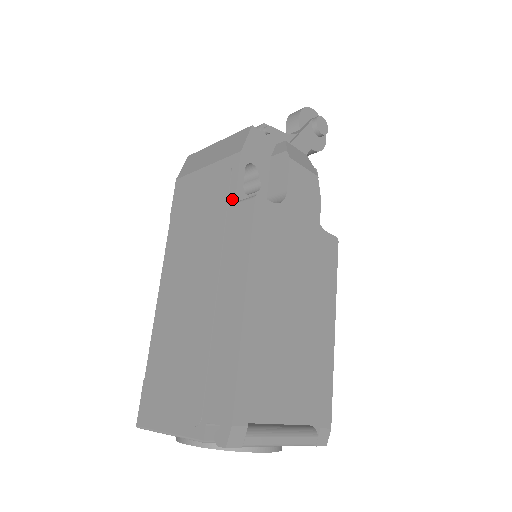
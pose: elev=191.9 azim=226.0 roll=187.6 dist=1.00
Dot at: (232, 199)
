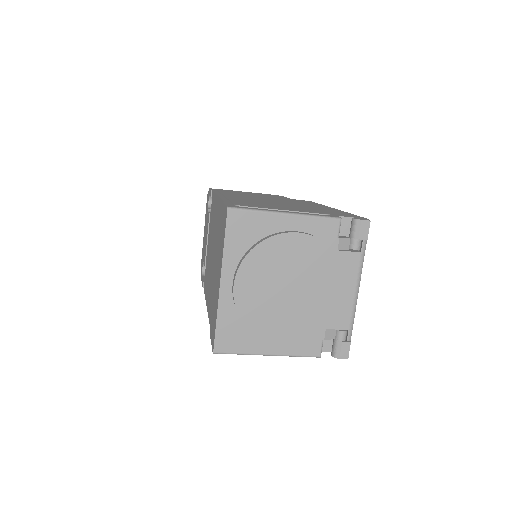
Dot at: (287, 198)
